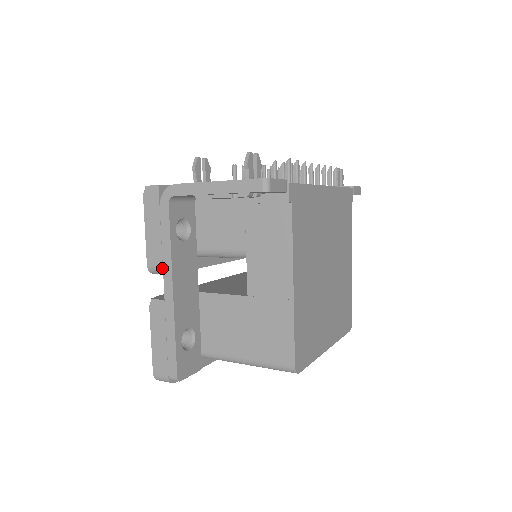
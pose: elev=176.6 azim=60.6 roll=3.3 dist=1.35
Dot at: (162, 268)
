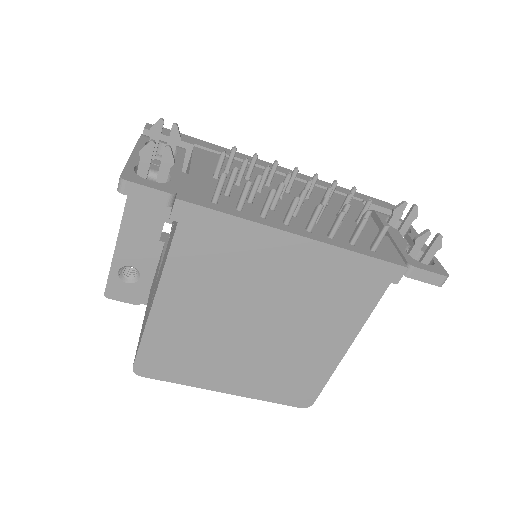
Dot at: occluded
